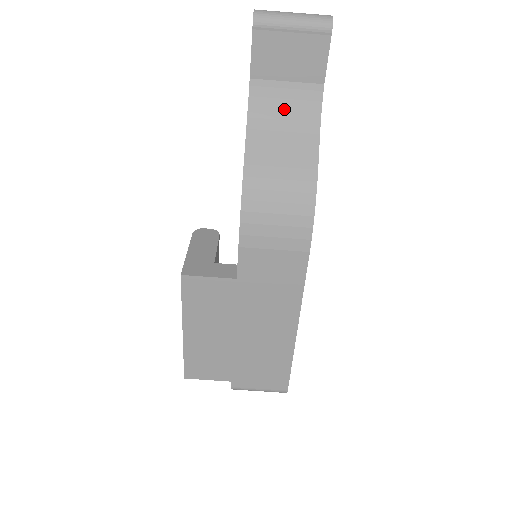
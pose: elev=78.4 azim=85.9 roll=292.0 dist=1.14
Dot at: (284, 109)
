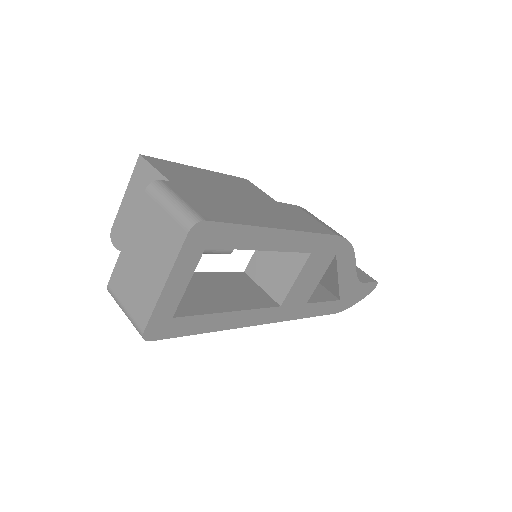
Dot at: occluded
